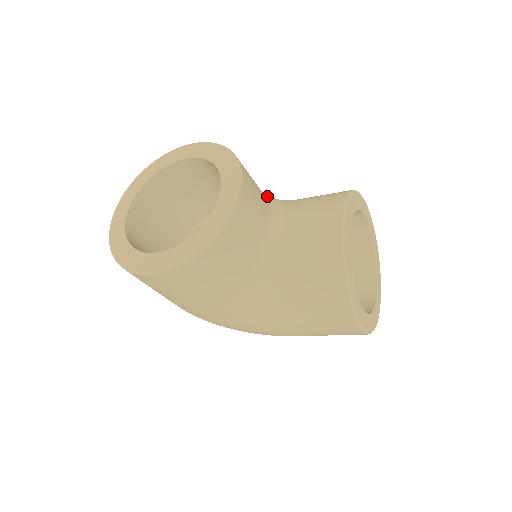
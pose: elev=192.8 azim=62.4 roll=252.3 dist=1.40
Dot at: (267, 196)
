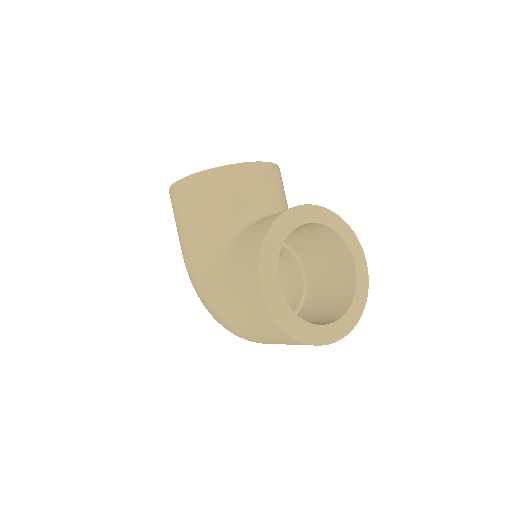
Dot at: occluded
